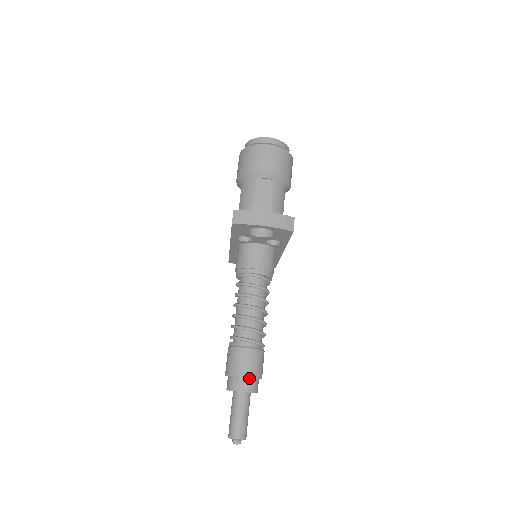
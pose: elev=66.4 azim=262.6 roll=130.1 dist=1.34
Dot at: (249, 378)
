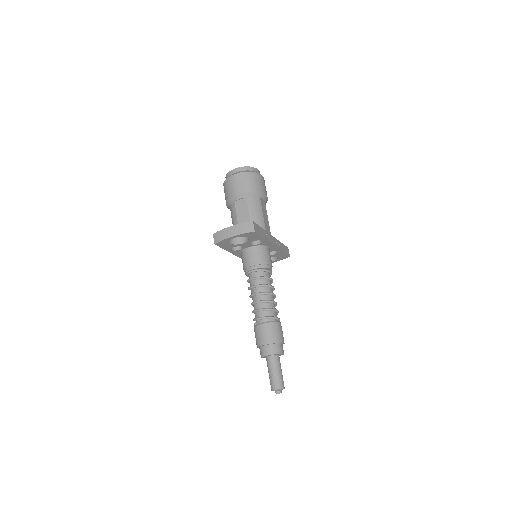
Dot at: (270, 344)
